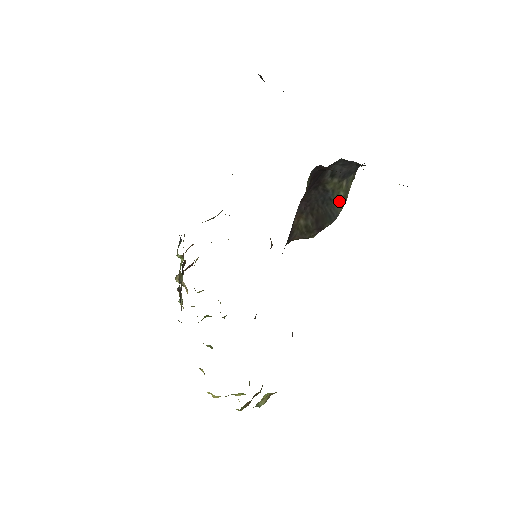
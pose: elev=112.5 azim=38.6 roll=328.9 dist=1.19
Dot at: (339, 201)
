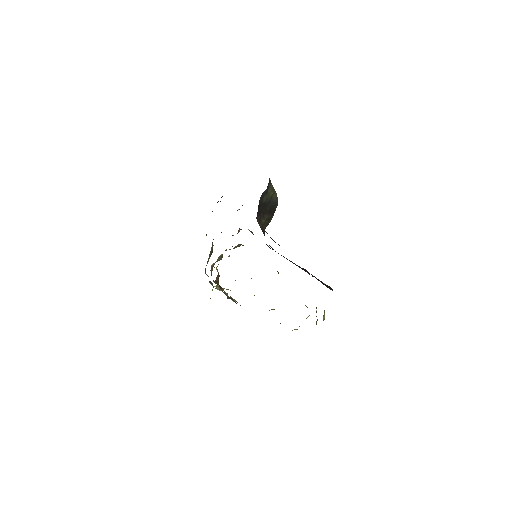
Dot at: (273, 197)
